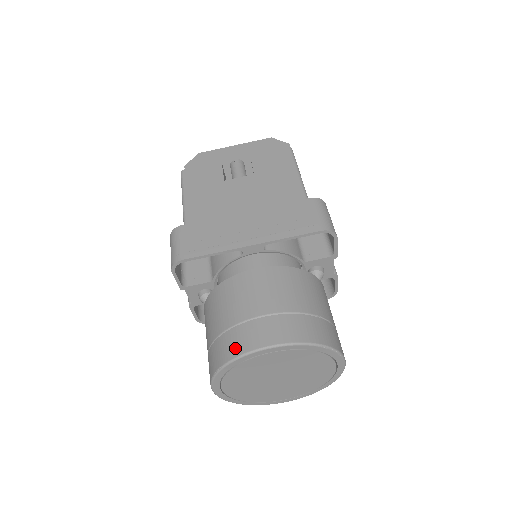
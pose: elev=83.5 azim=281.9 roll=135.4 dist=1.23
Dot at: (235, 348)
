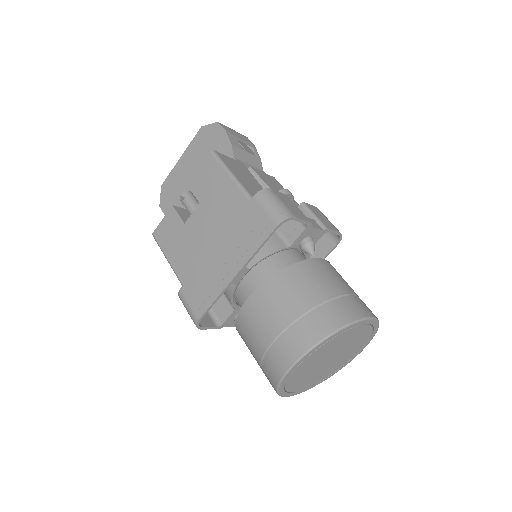
Dot at: (274, 375)
